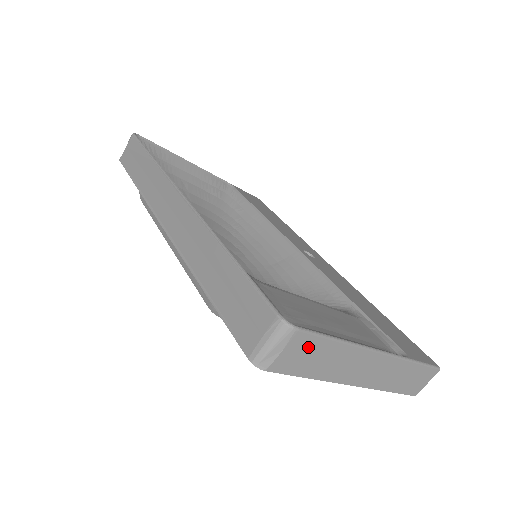
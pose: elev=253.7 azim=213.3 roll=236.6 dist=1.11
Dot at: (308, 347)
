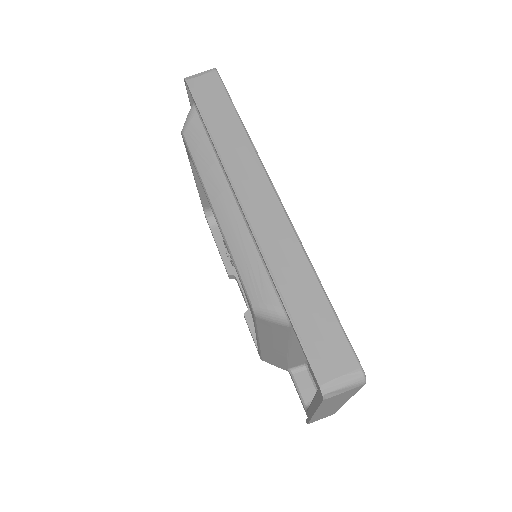
Dot at: (349, 393)
